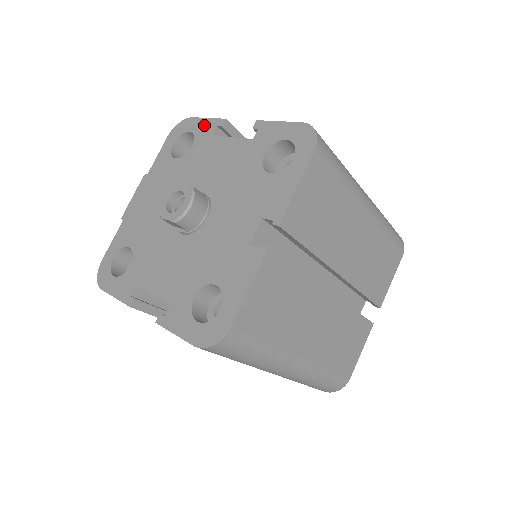
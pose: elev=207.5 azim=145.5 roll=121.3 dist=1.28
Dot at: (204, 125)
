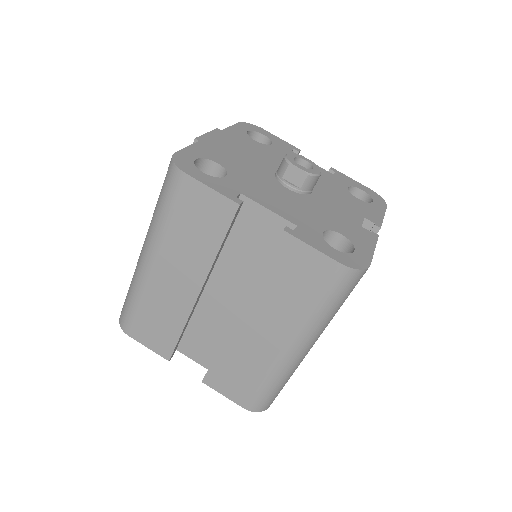
Dot at: (280, 140)
